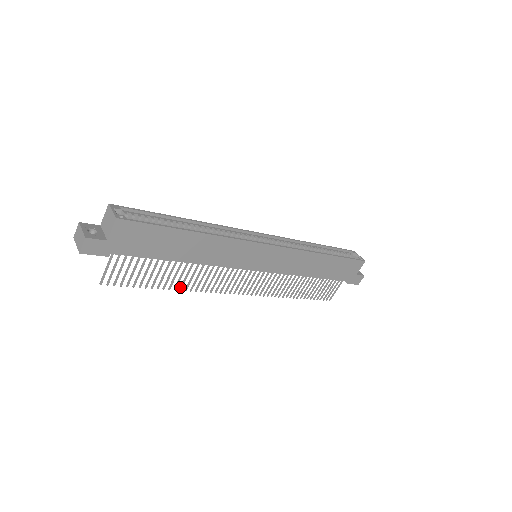
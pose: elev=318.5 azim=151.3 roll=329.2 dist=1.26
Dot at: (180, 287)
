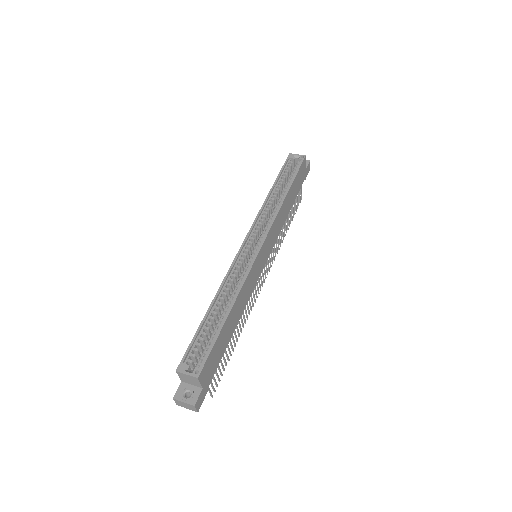
Dot at: (240, 331)
